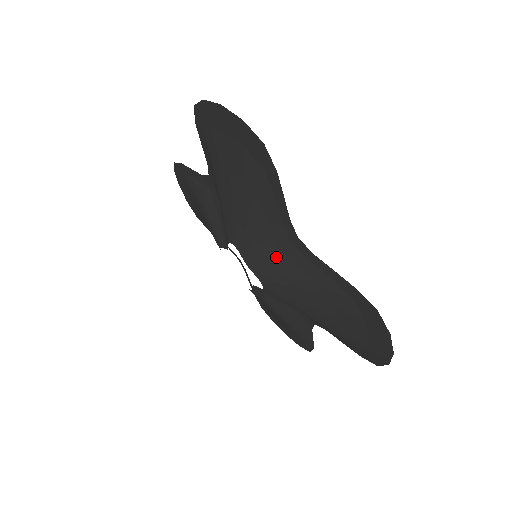
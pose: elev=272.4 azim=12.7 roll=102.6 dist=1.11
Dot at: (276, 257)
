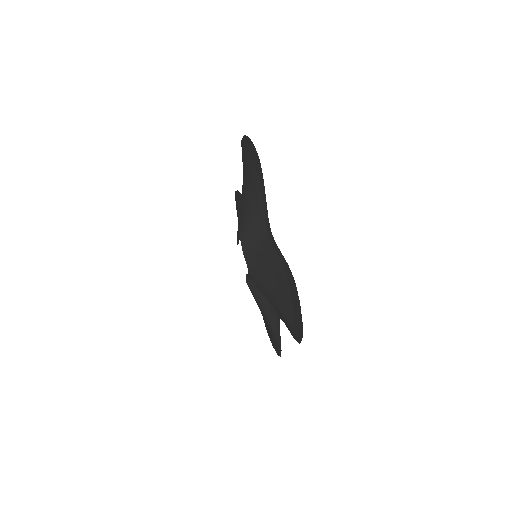
Dot at: (259, 248)
